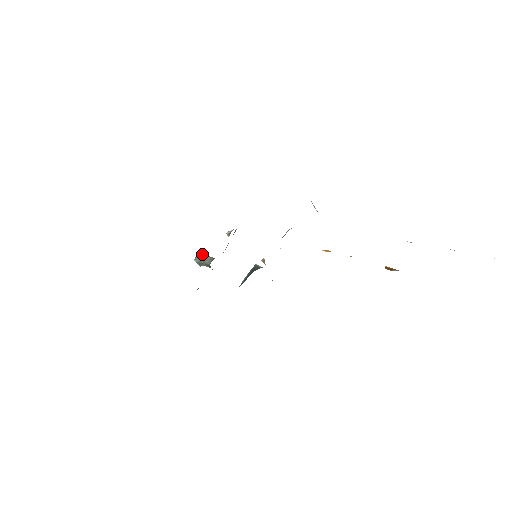
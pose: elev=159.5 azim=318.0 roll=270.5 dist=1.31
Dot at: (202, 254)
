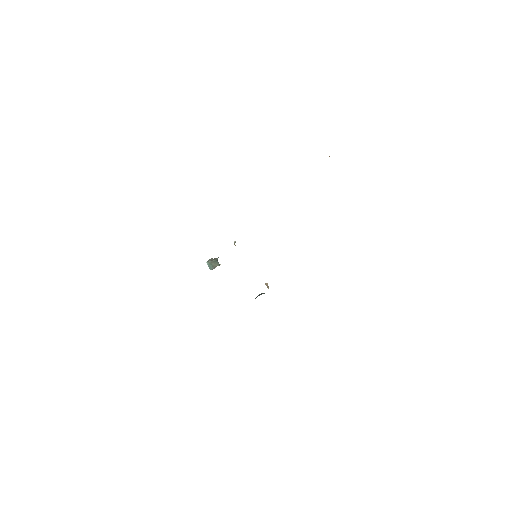
Dot at: occluded
